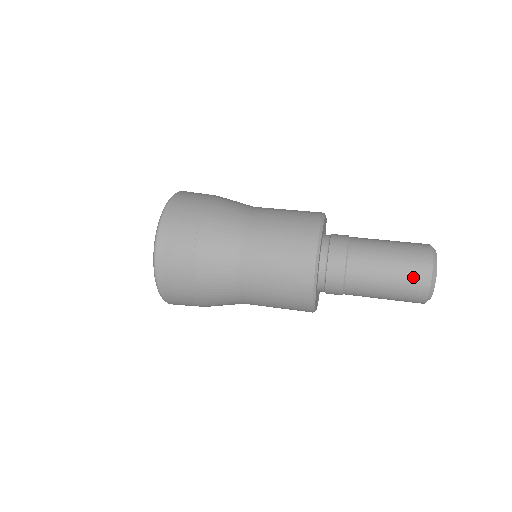
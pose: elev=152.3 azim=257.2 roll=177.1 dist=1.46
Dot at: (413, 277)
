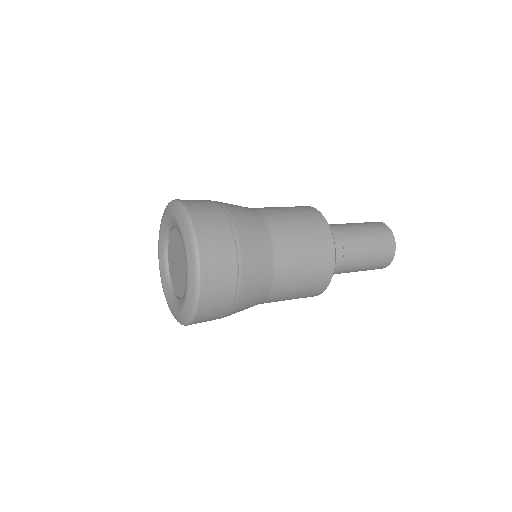
Dot at: (377, 226)
